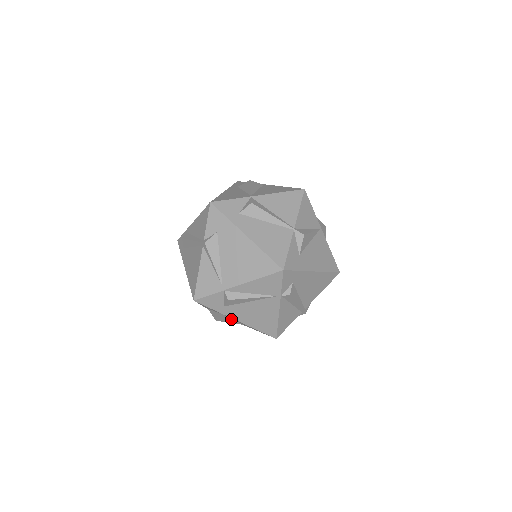
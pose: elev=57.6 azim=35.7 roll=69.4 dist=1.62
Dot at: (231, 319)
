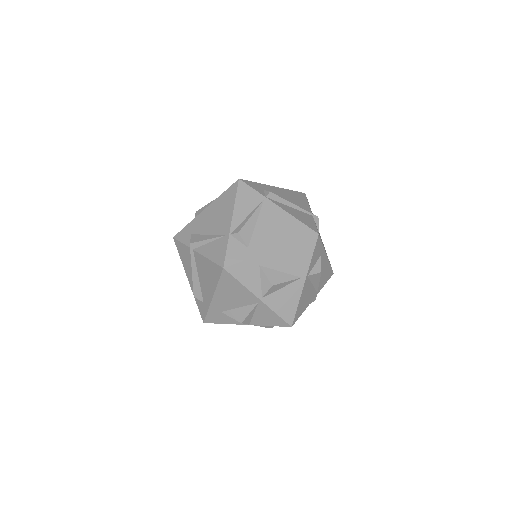
Dot at: (280, 273)
